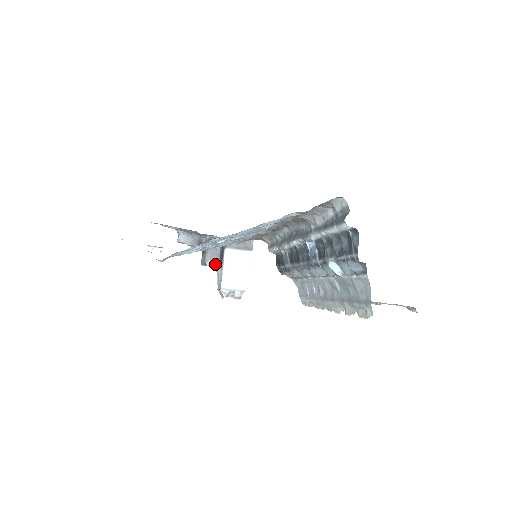
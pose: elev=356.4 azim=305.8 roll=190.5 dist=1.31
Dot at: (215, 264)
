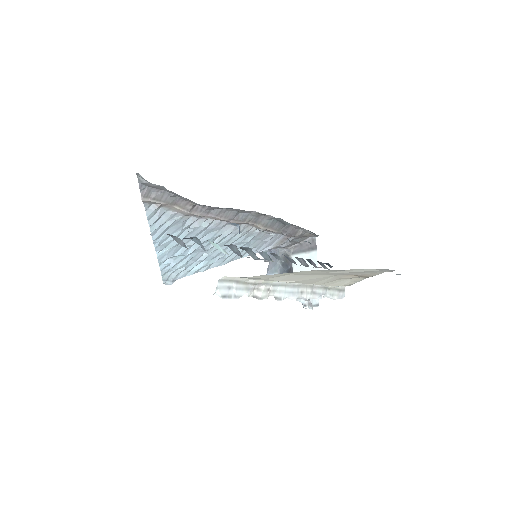
Dot at: occluded
